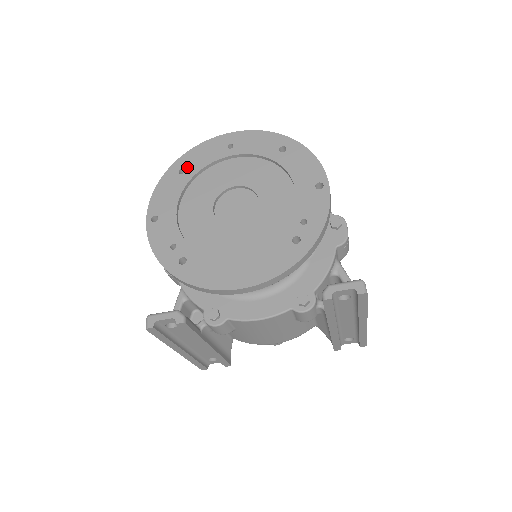
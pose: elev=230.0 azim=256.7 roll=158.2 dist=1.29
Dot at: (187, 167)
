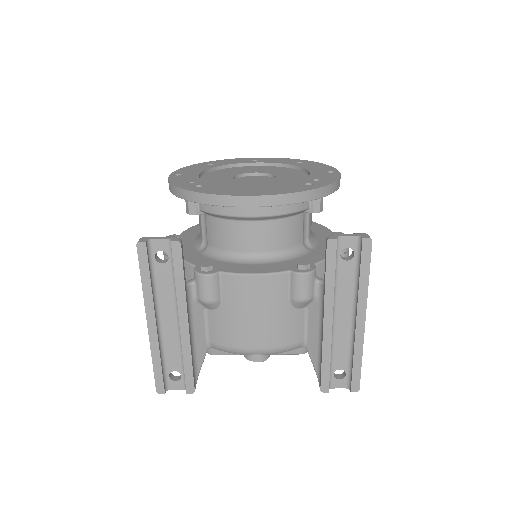
Dot at: (215, 163)
